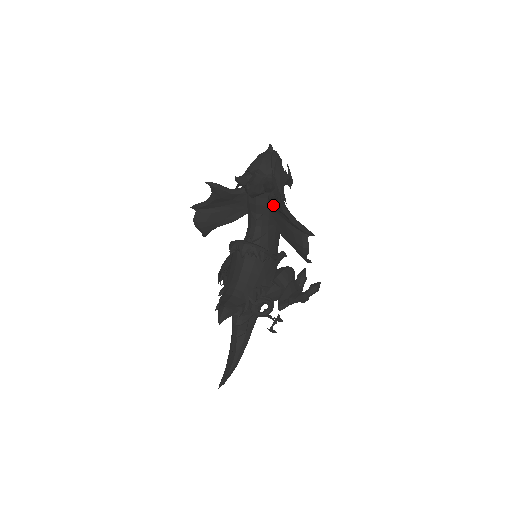
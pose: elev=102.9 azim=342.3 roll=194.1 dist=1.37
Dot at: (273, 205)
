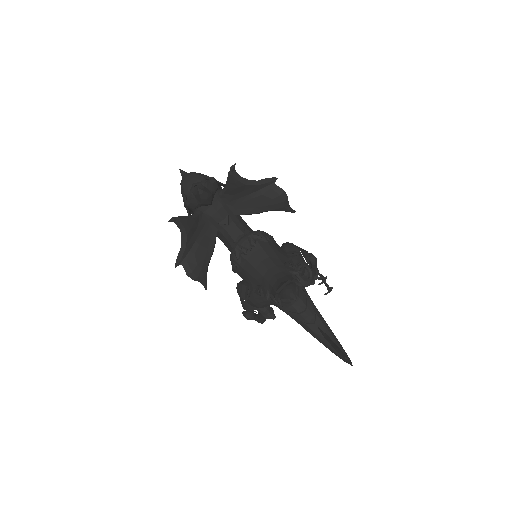
Dot at: (229, 195)
